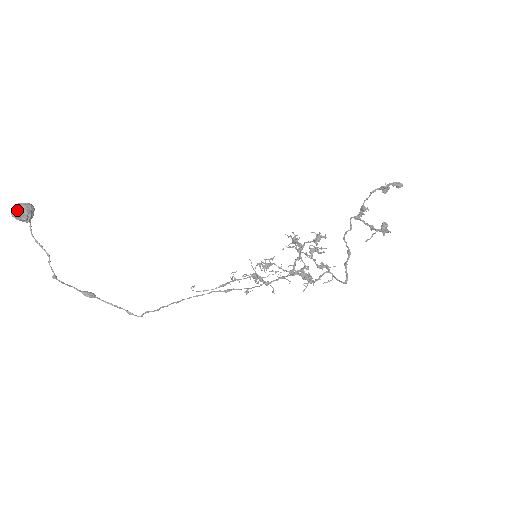
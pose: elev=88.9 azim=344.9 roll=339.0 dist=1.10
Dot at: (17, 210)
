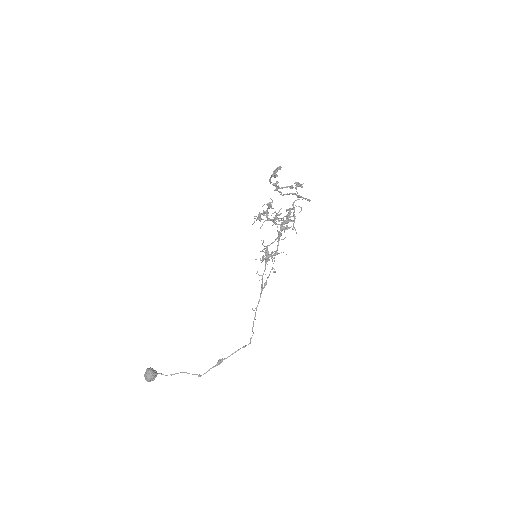
Dot at: (149, 380)
